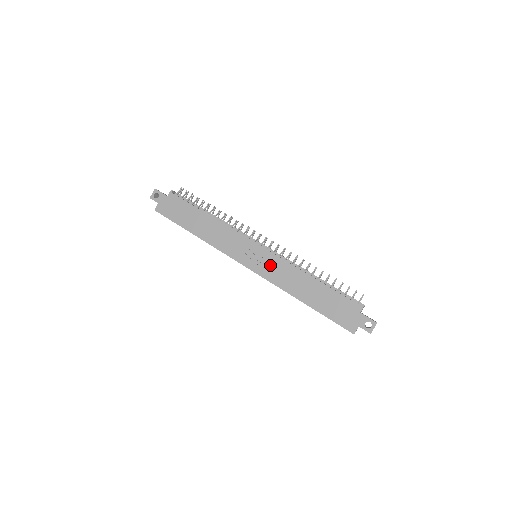
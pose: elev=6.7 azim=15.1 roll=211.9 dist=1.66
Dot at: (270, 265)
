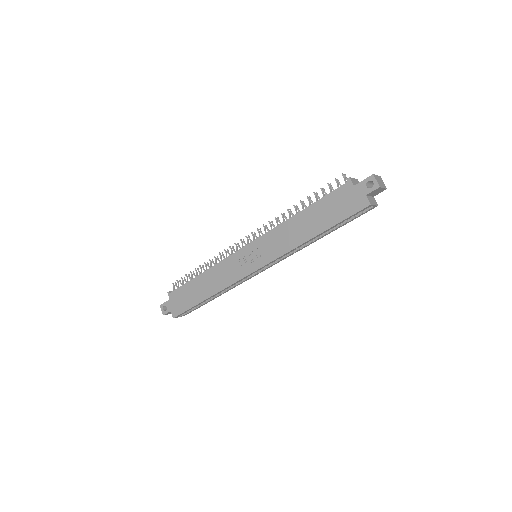
Dot at: (266, 247)
